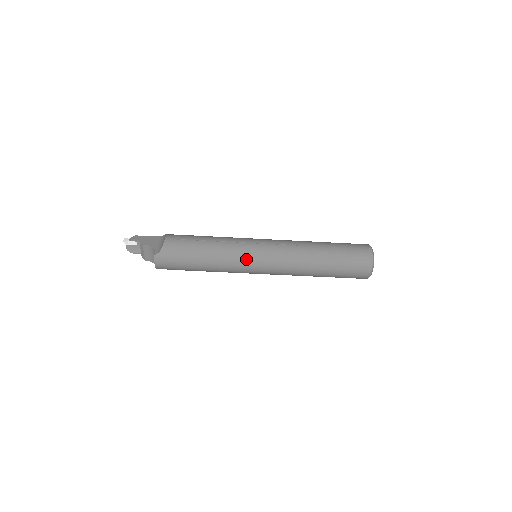
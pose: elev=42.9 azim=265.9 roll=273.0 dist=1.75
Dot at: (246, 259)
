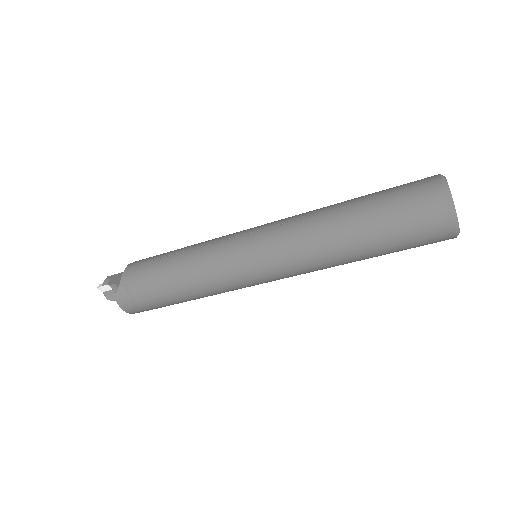
Dot at: (230, 264)
